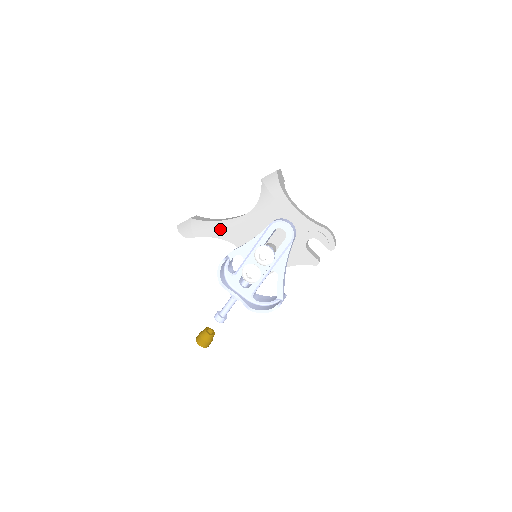
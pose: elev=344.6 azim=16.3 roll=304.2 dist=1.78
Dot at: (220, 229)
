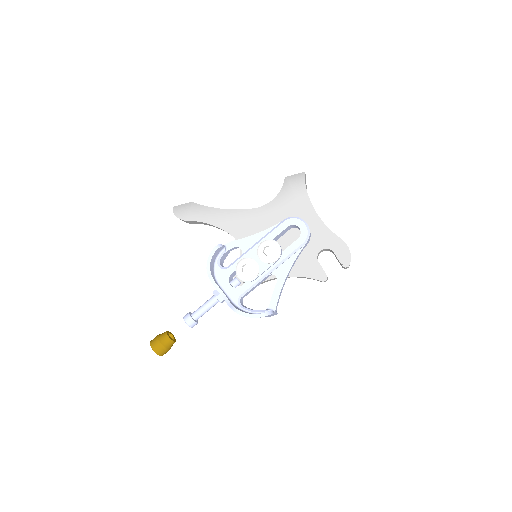
Dot at: (223, 217)
